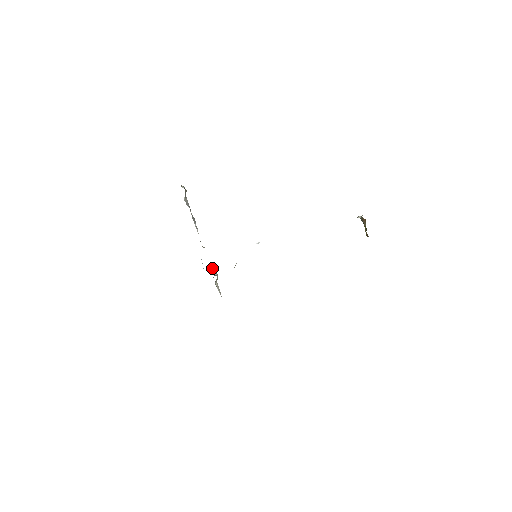
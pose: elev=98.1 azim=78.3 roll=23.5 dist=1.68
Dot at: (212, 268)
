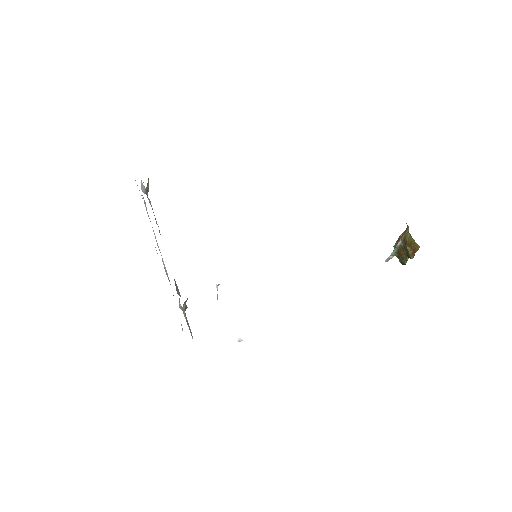
Dot at: (178, 290)
